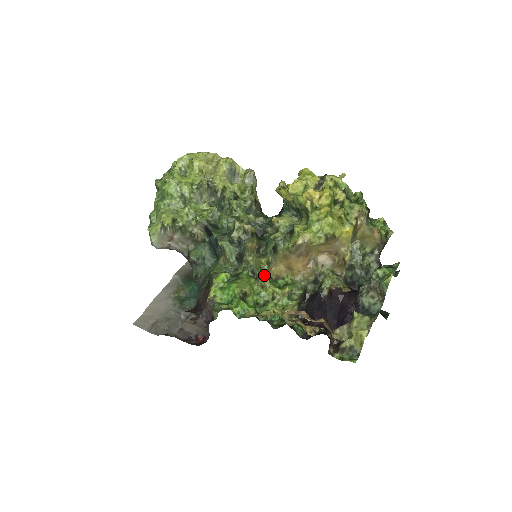
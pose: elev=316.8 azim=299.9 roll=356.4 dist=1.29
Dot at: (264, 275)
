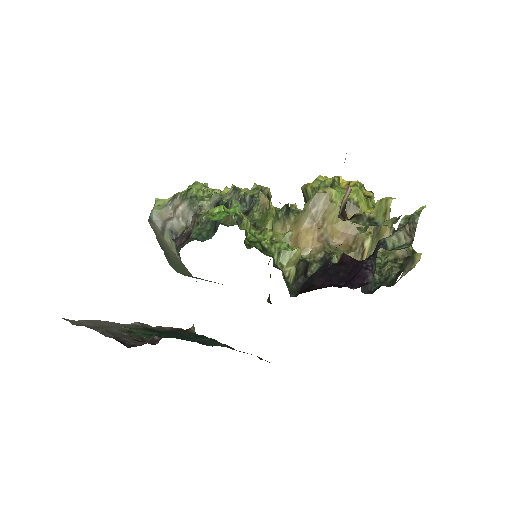
Dot at: (268, 218)
